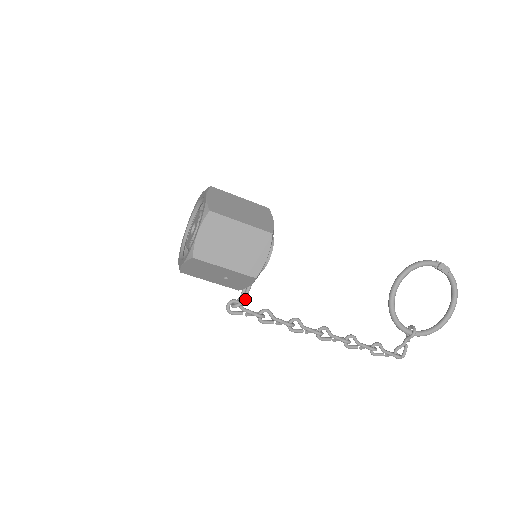
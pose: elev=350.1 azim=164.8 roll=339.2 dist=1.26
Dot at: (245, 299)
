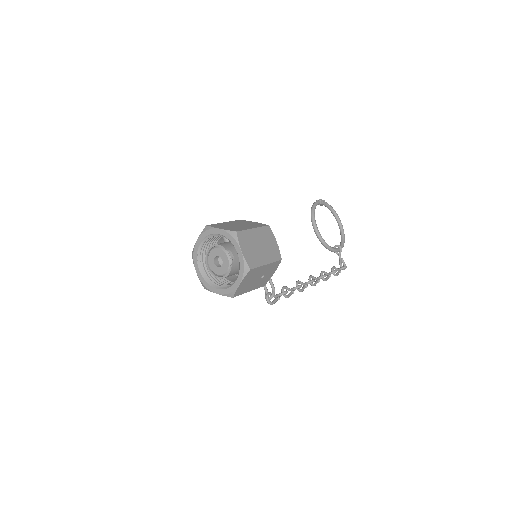
Dot at: (274, 287)
